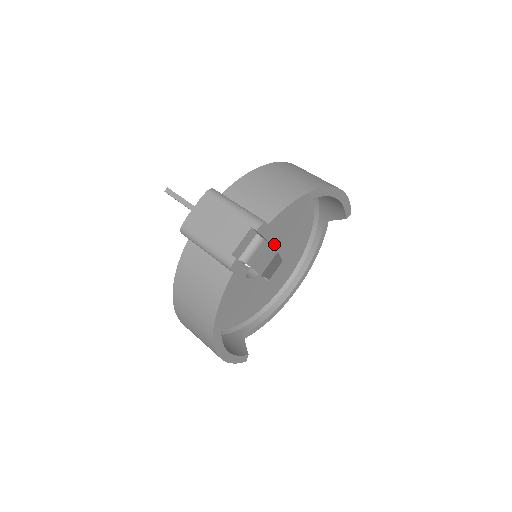
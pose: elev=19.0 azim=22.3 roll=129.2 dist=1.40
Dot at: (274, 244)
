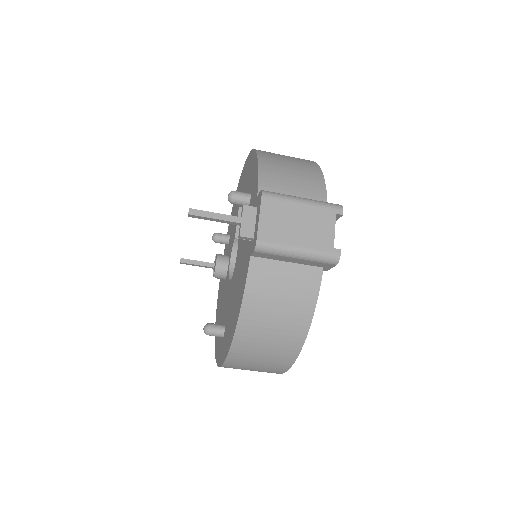
Dot at: occluded
